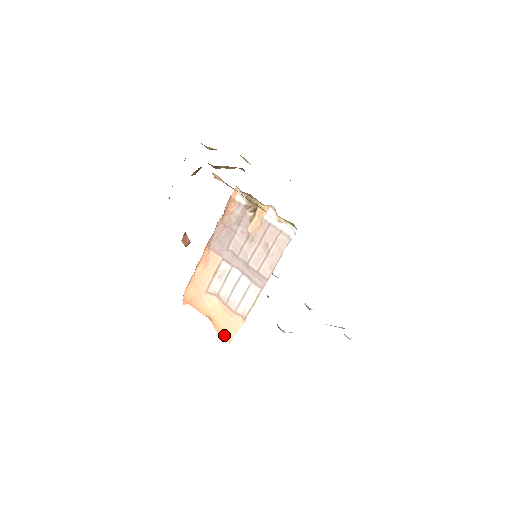
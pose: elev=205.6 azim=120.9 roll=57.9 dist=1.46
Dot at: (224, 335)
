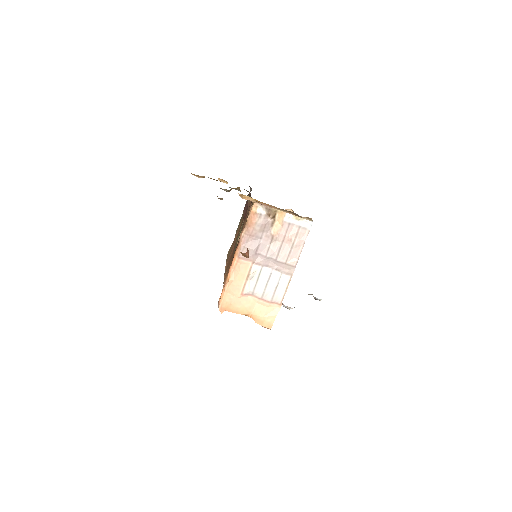
Dot at: (265, 324)
